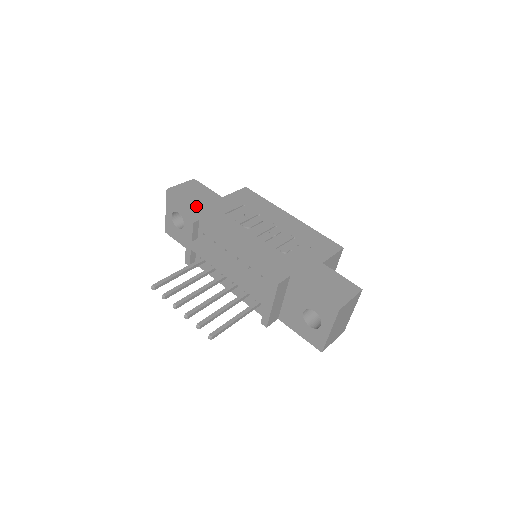
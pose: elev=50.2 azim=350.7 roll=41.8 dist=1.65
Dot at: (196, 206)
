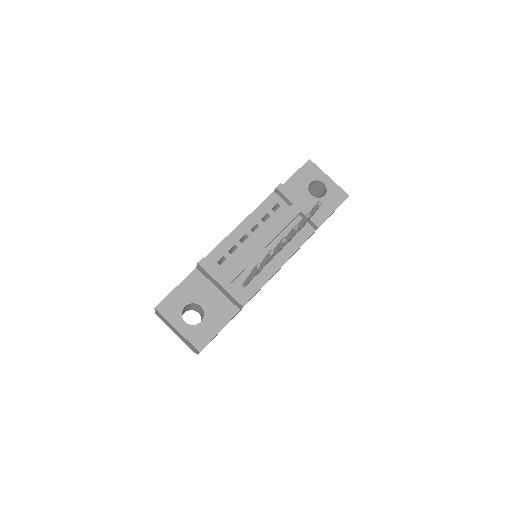
Dot at: (187, 277)
